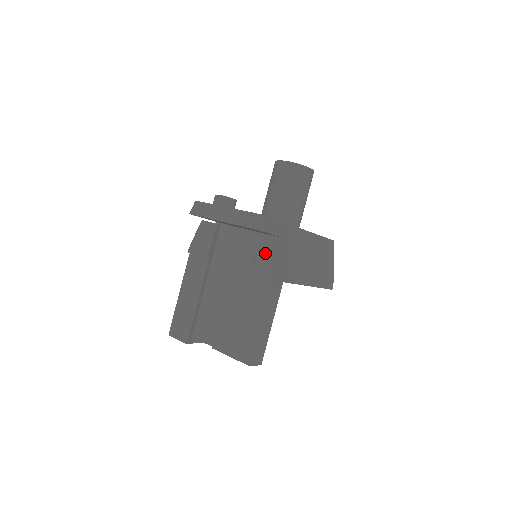
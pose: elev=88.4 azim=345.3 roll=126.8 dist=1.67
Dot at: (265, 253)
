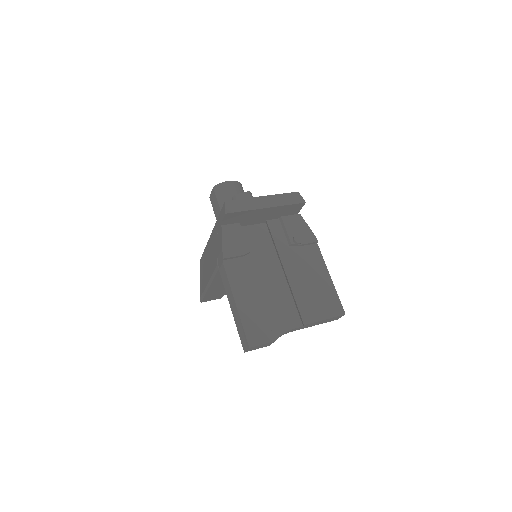
Dot at: (302, 226)
